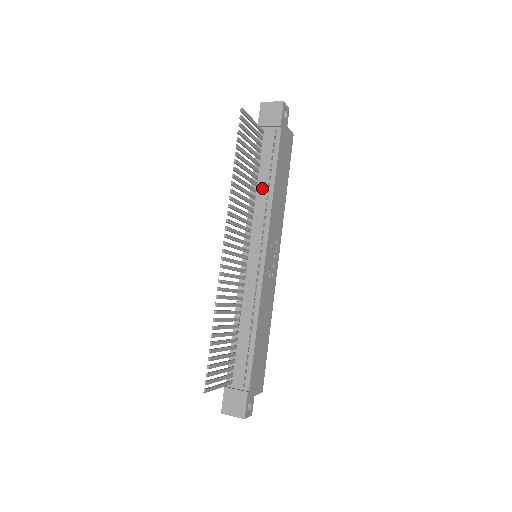
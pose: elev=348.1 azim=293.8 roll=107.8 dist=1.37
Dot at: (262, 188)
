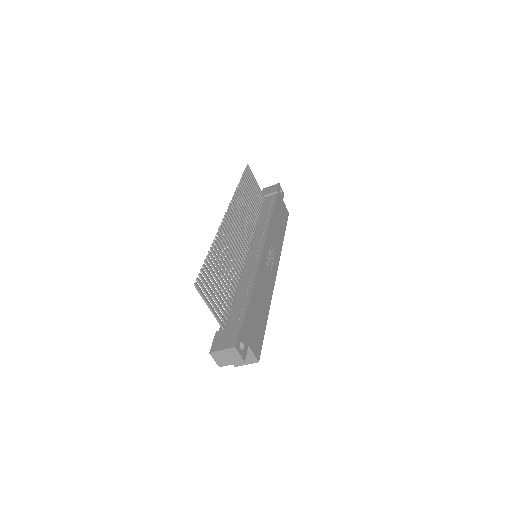
Dot at: (262, 219)
